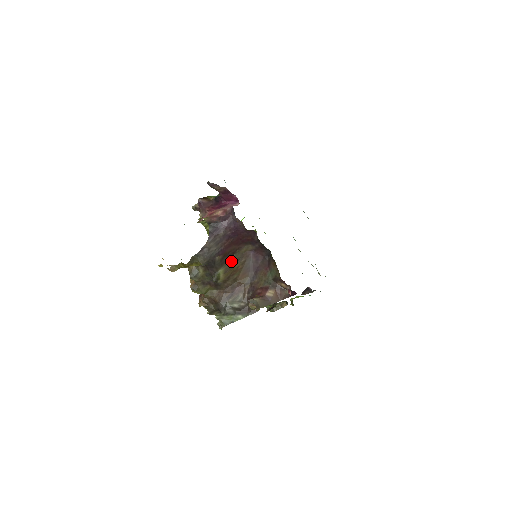
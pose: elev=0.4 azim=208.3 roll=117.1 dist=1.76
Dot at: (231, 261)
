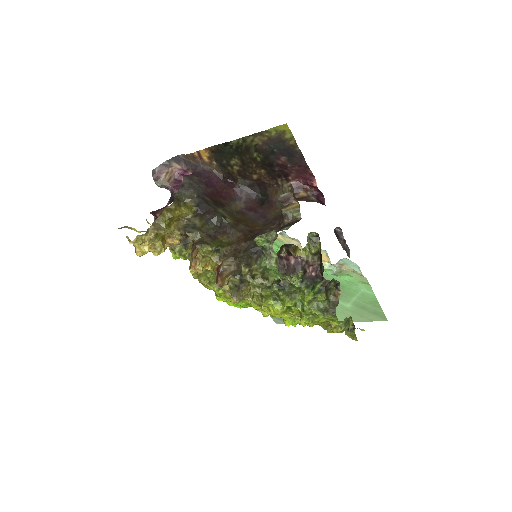
Dot at: (227, 211)
